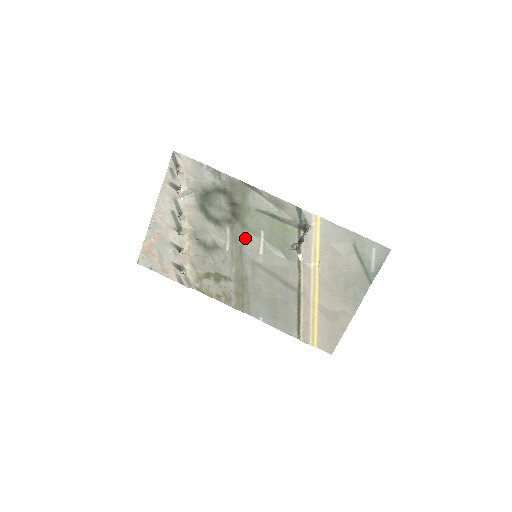
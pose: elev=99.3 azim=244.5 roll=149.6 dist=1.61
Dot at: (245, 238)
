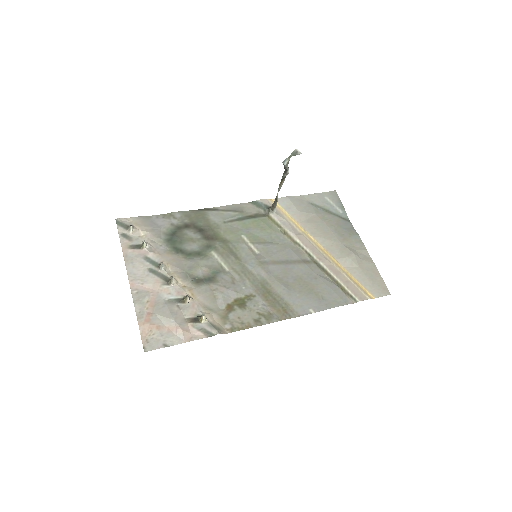
Dot at: (234, 250)
